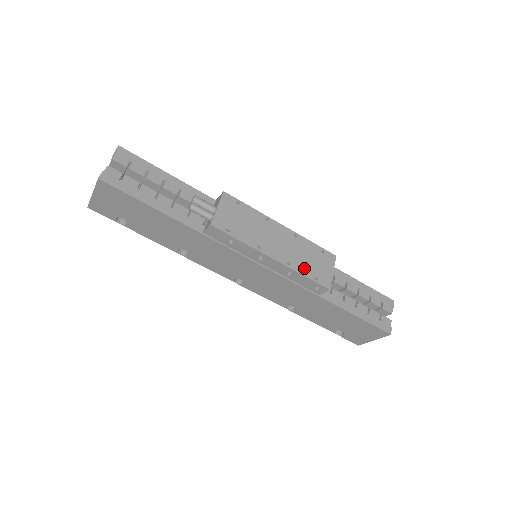
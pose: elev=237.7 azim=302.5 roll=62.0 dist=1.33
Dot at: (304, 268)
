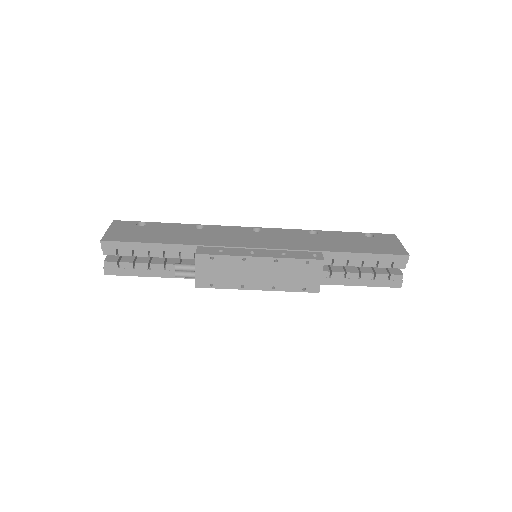
Dot at: (290, 285)
